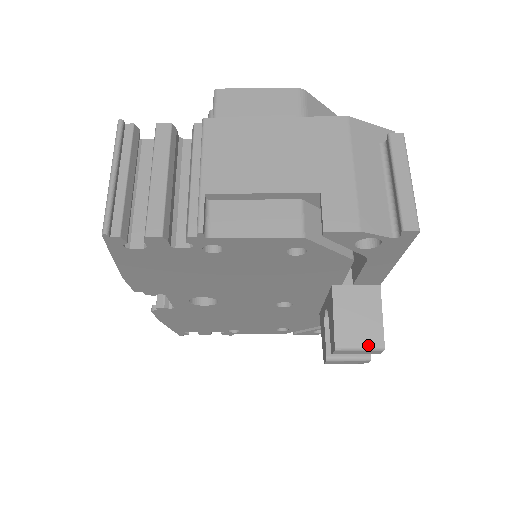
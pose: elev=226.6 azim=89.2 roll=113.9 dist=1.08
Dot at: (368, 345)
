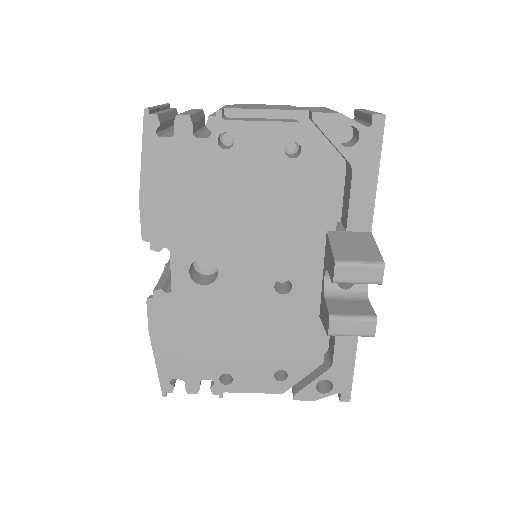
Dot at: (367, 260)
